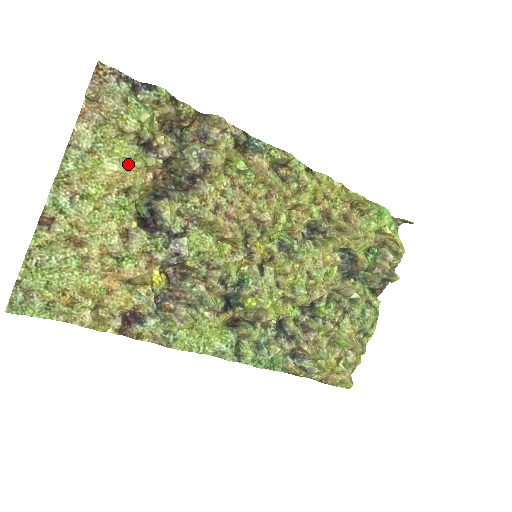
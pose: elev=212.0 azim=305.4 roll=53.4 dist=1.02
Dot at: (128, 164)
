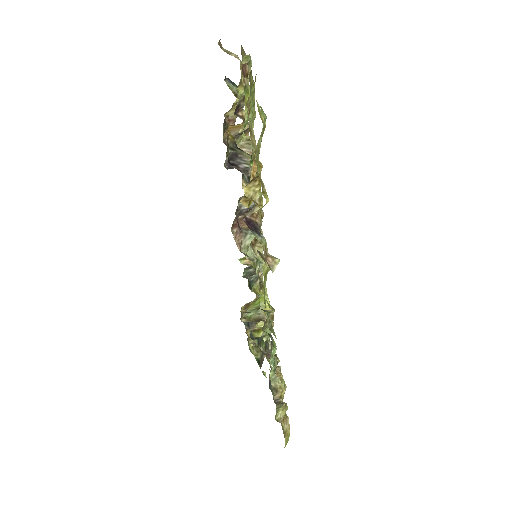
Dot at: occluded
